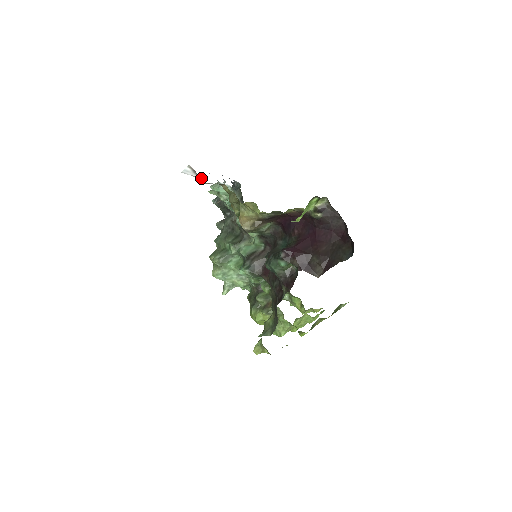
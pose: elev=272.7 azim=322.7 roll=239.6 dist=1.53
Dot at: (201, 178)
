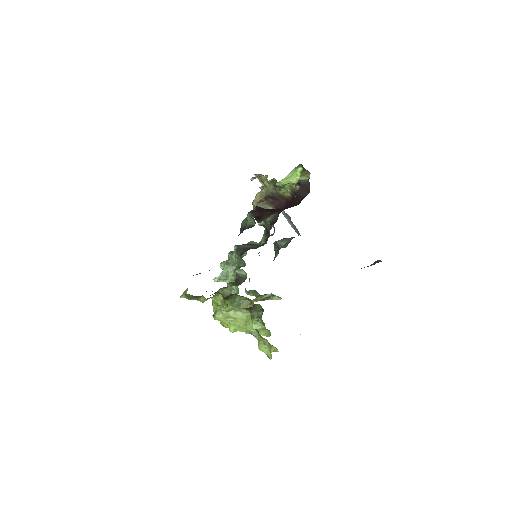
Dot at: occluded
